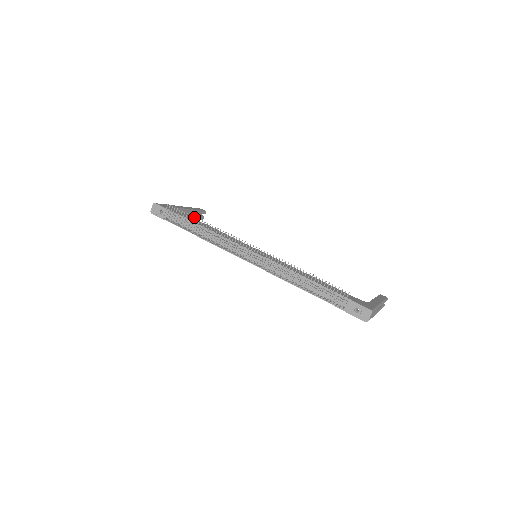
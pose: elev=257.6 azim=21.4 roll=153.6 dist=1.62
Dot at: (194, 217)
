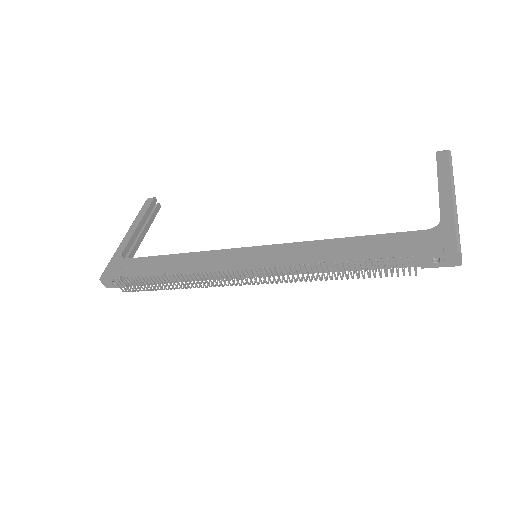
Dot at: occluded
